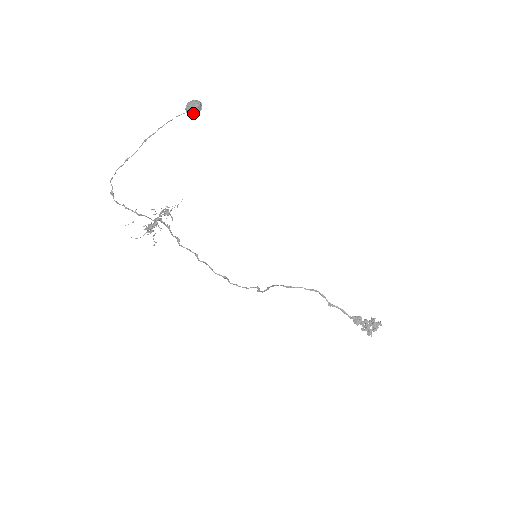
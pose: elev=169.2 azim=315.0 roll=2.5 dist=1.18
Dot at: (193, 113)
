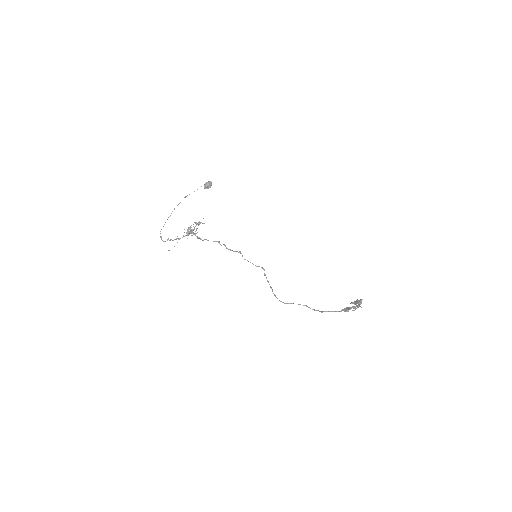
Dot at: (208, 184)
